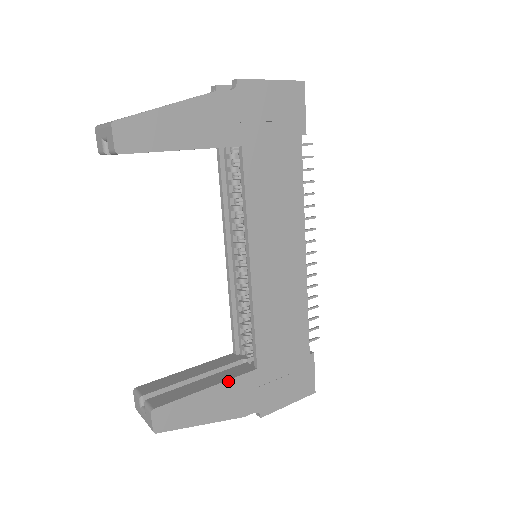
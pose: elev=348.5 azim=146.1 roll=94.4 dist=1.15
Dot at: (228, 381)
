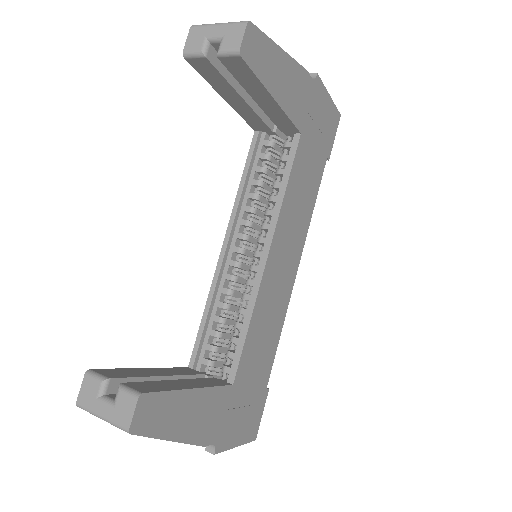
Dot at: (210, 388)
